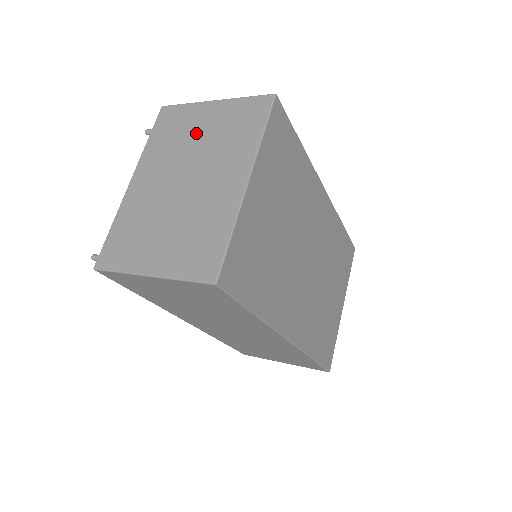
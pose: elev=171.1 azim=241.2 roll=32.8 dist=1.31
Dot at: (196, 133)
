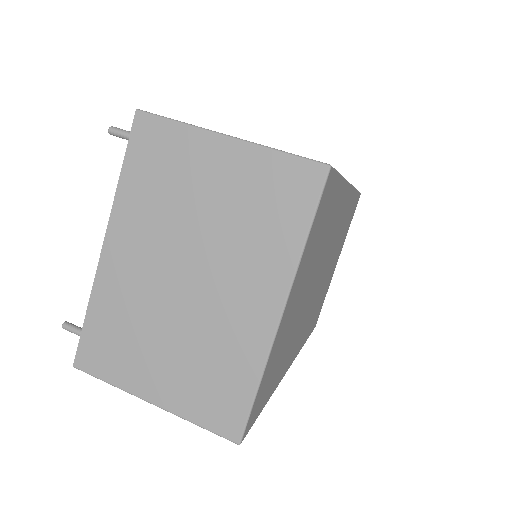
Dot at: (200, 194)
